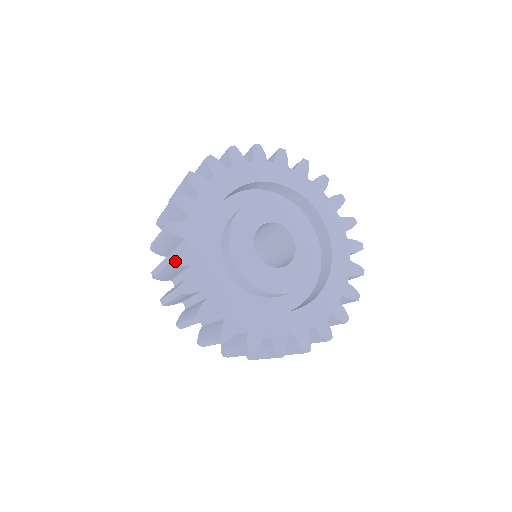
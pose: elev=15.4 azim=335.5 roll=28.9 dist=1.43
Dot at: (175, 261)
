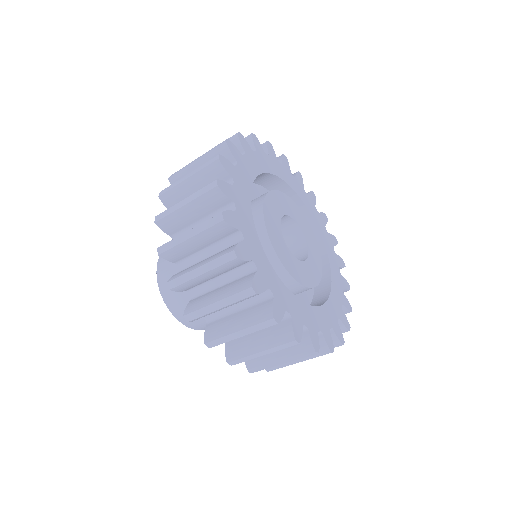
Dot at: (279, 318)
